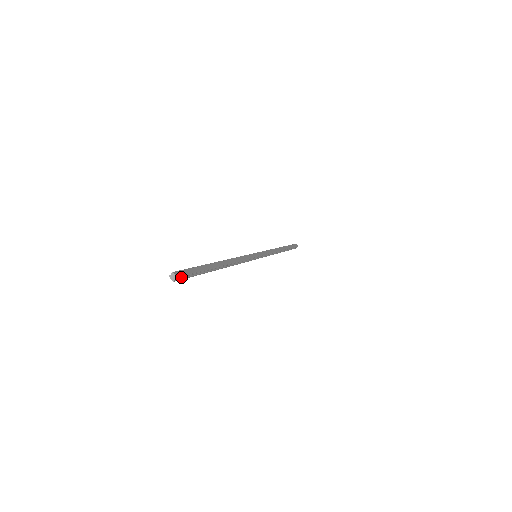
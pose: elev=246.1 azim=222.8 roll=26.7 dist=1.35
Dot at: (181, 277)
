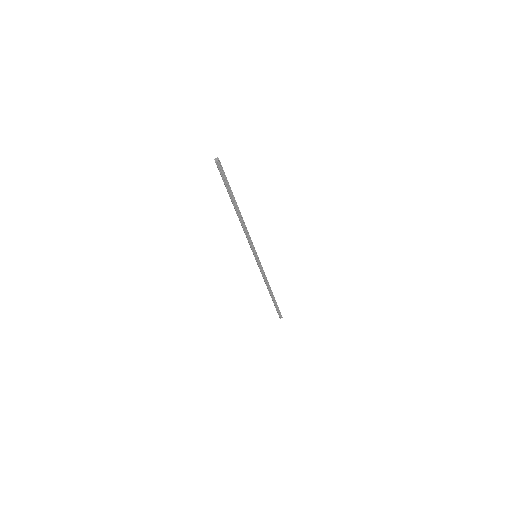
Dot at: (220, 165)
